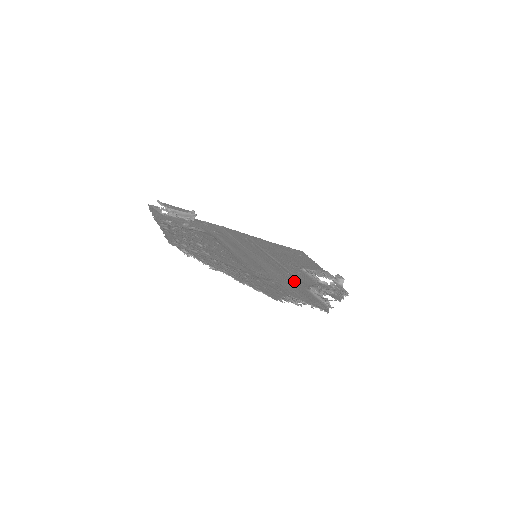
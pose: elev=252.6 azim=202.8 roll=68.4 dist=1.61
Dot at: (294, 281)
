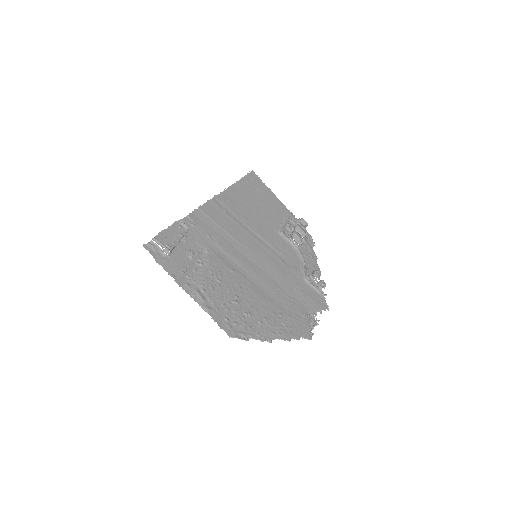
Dot at: (293, 275)
